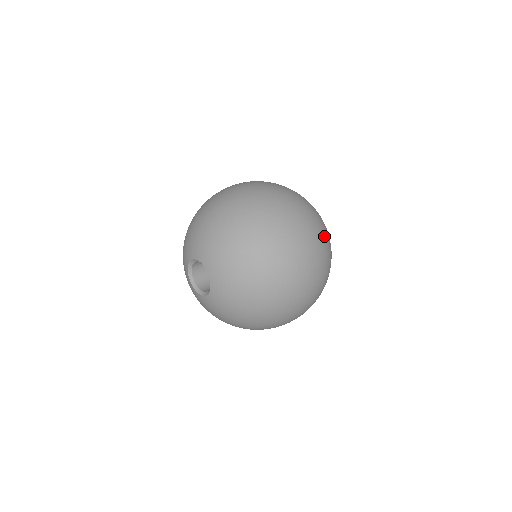
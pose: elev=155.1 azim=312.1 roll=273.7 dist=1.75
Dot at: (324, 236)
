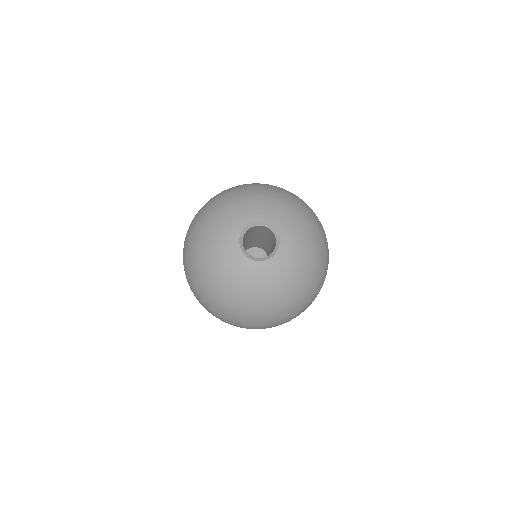
Dot at: occluded
